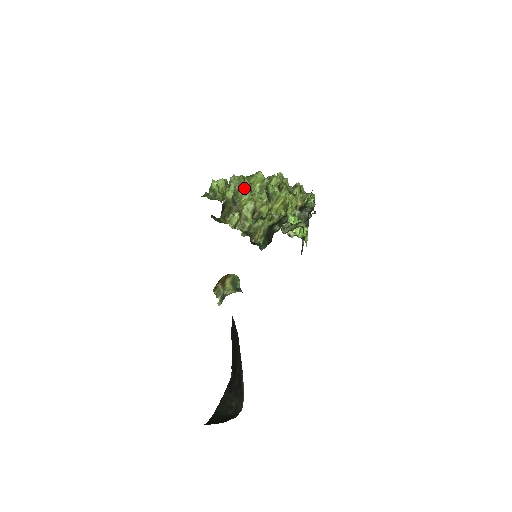
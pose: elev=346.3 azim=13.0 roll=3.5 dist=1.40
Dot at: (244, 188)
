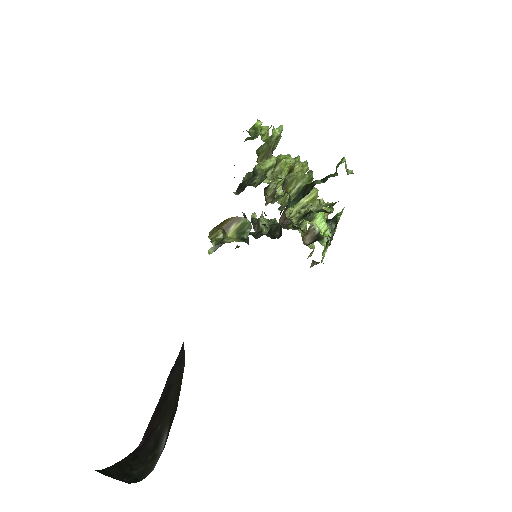
Dot at: occluded
